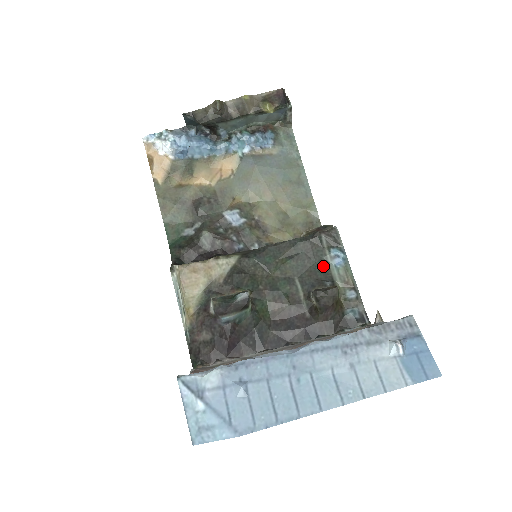
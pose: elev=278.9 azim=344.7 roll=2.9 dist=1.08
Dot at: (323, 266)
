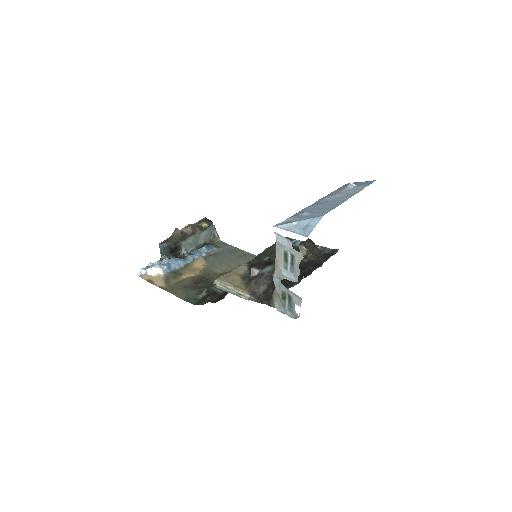
Dot at: (293, 247)
